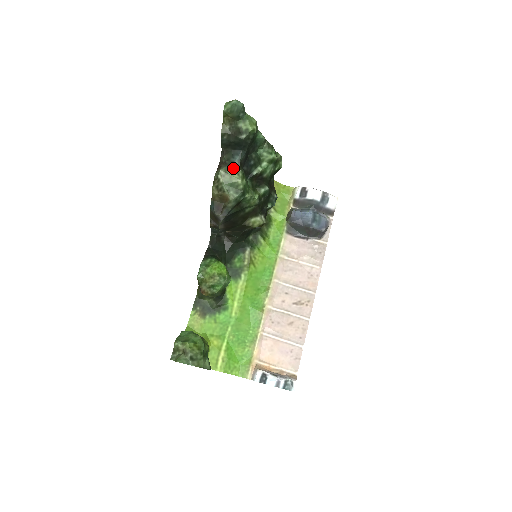
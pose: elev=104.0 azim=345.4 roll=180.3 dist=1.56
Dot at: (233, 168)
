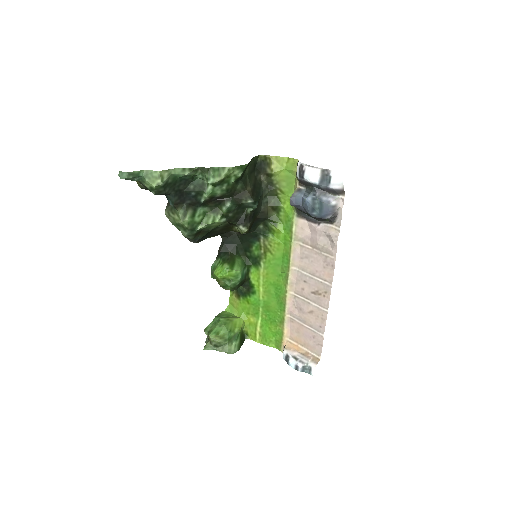
Dot at: (173, 209)
